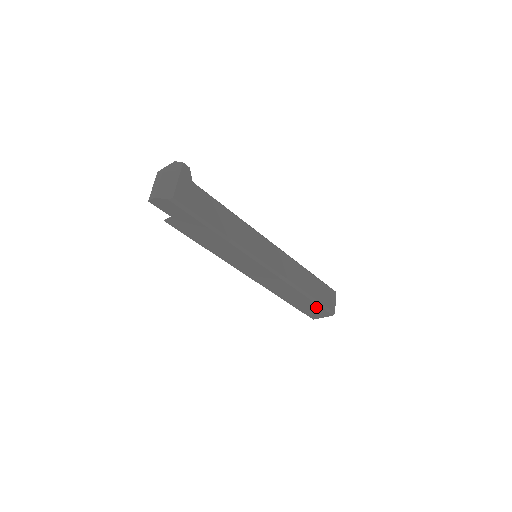
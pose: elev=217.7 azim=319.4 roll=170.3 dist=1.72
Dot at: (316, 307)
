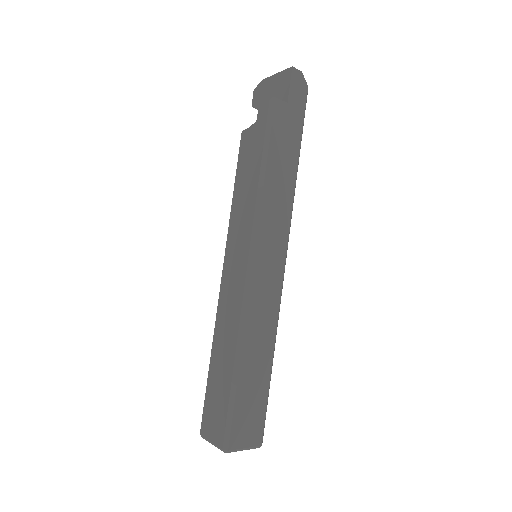
Dot at: (260, 405)
